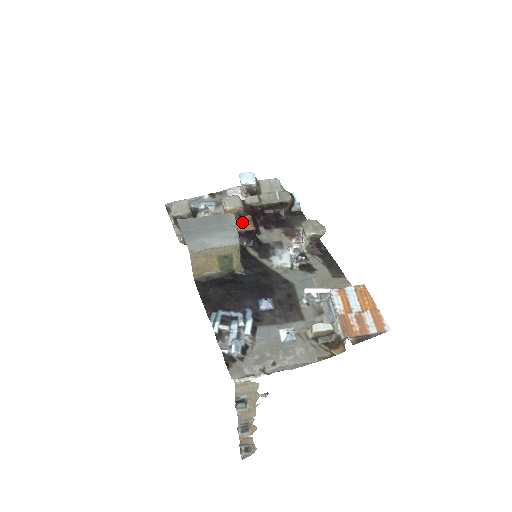
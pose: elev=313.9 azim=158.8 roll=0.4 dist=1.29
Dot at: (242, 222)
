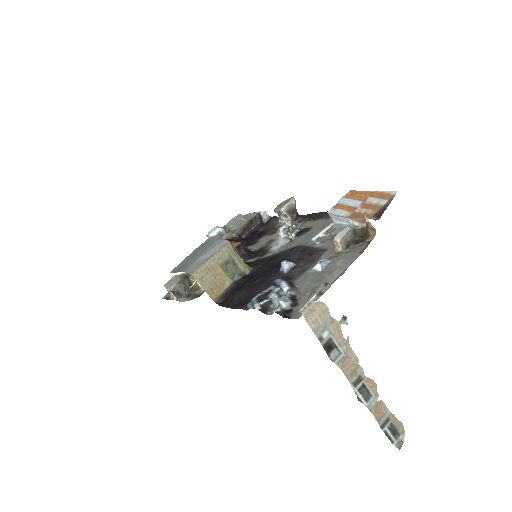
Dot at: occluded
